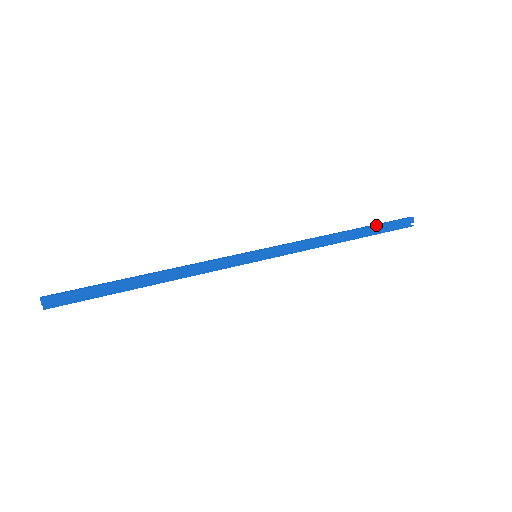
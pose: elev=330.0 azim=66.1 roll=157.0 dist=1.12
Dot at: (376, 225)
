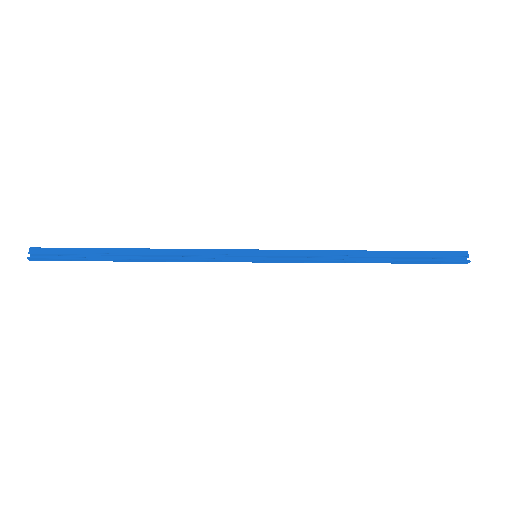
Dot at: (413, 251)
